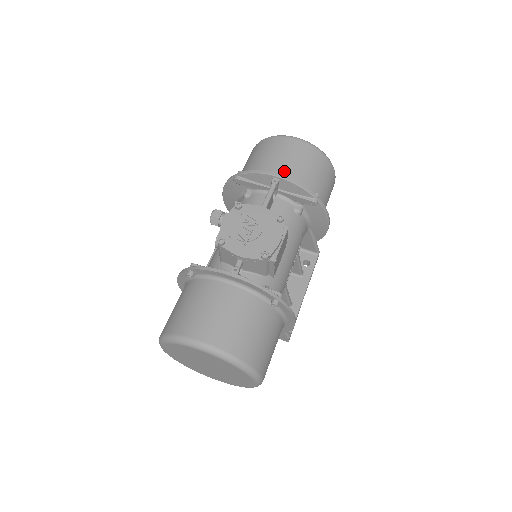
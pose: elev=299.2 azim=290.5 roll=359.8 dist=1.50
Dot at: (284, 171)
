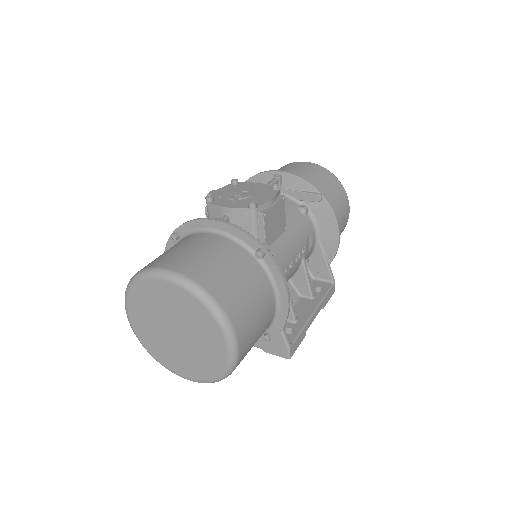
Dot at: occluded
